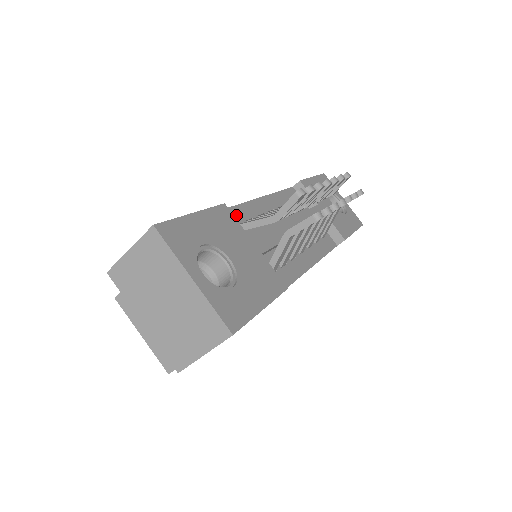
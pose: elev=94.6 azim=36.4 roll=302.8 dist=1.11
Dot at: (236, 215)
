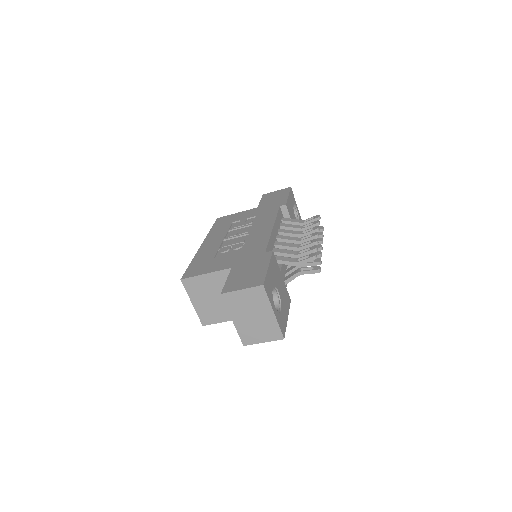
Dot at: (270, 250)
